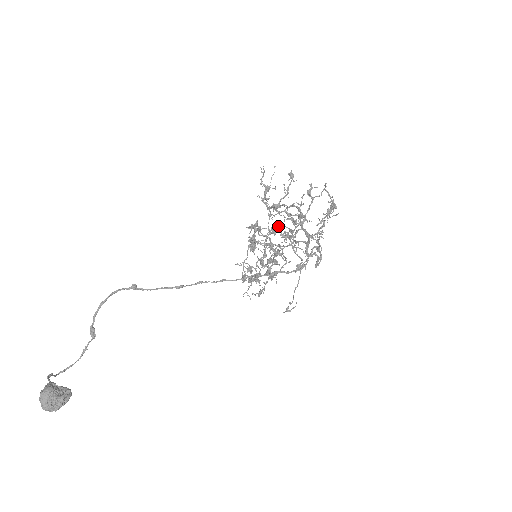
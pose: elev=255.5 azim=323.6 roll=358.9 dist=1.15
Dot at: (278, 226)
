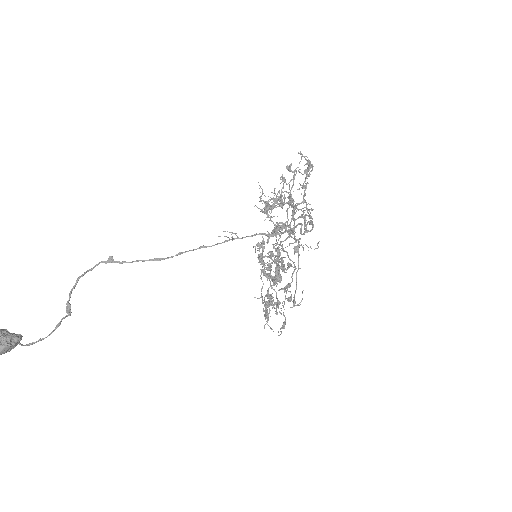
Dot at: occluded
